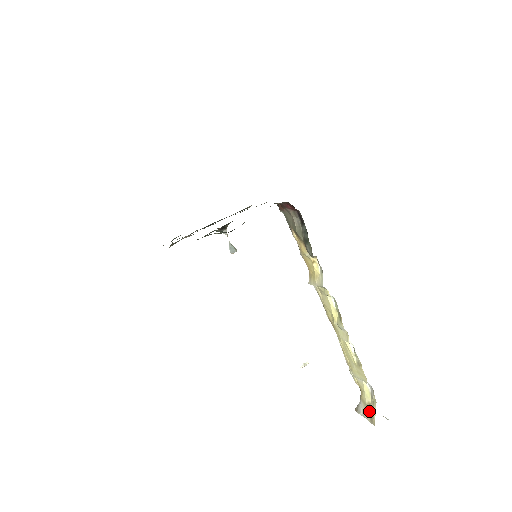
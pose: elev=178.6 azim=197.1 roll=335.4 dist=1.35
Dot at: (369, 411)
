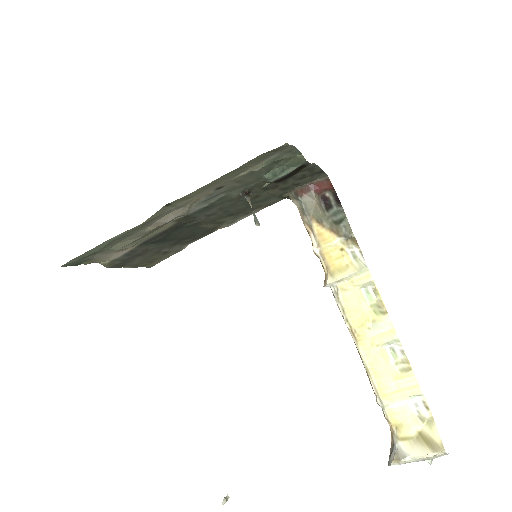
Dot at: (424, 441)
